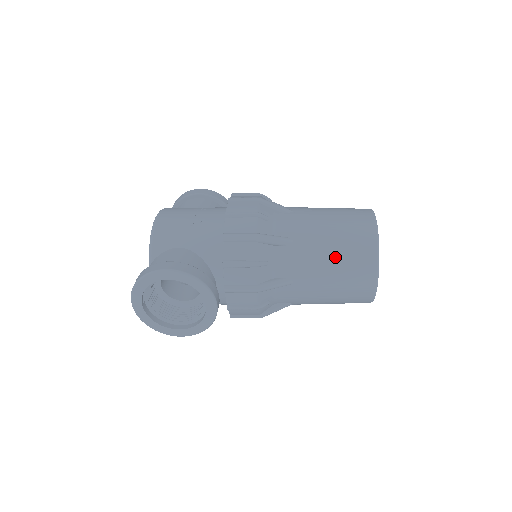
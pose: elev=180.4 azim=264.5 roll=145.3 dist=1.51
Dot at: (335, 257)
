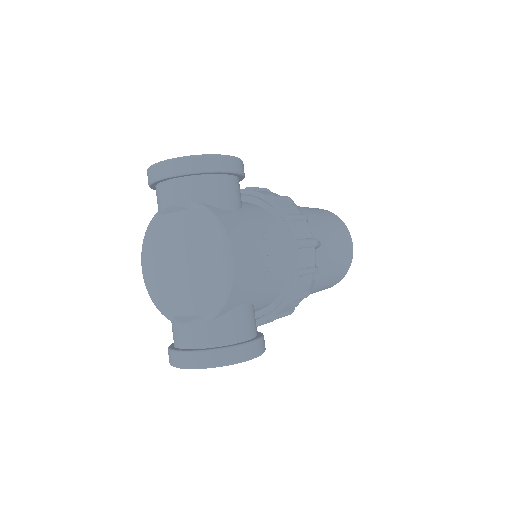
Dot at: (324, 287)
